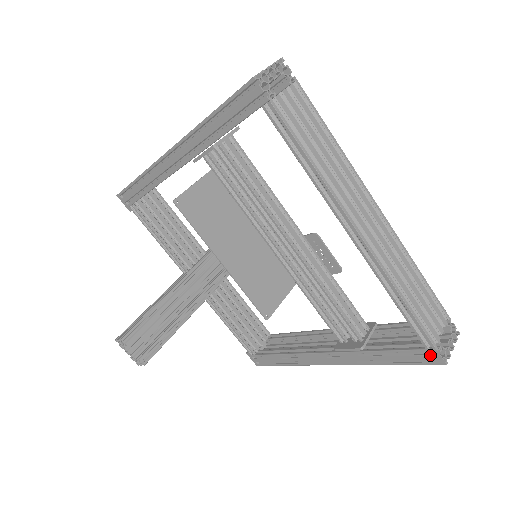
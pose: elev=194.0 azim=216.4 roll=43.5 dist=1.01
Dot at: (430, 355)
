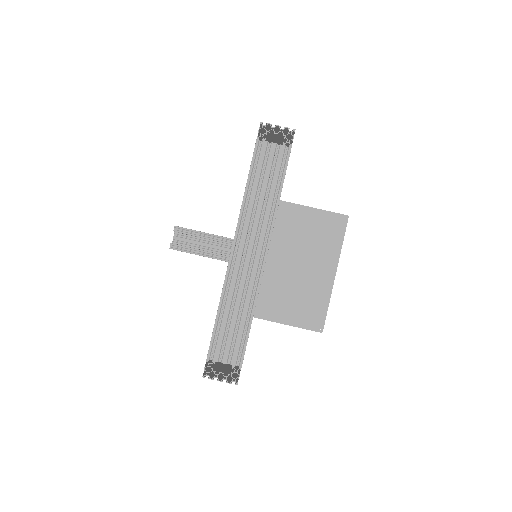
Dot at: (206, 364)
